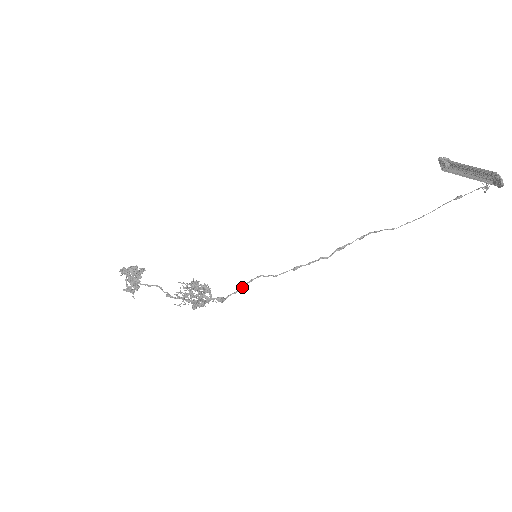
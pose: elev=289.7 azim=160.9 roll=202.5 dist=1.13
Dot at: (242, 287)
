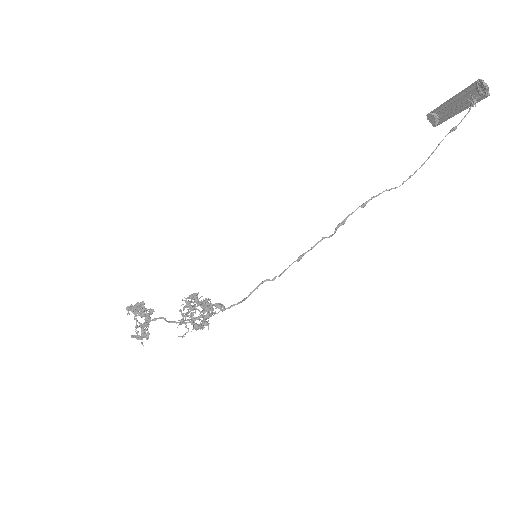
Dot at: (246, 297)
